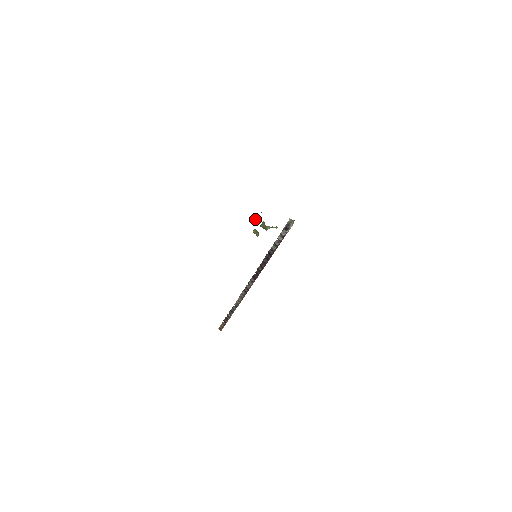
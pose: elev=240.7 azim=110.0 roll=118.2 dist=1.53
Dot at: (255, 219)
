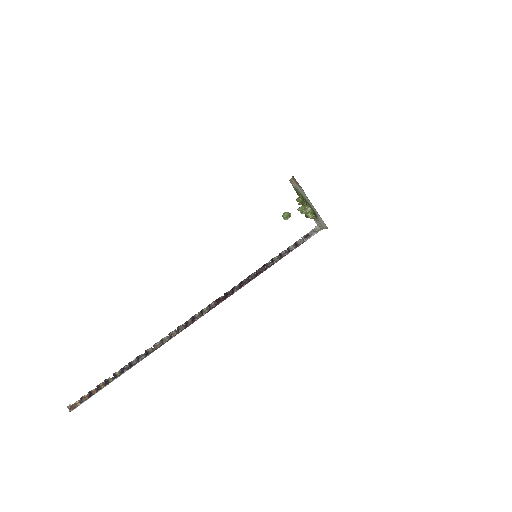
Dot at: (298, 199)
